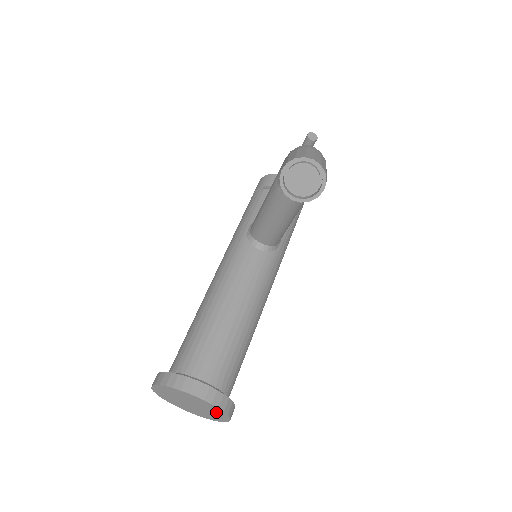
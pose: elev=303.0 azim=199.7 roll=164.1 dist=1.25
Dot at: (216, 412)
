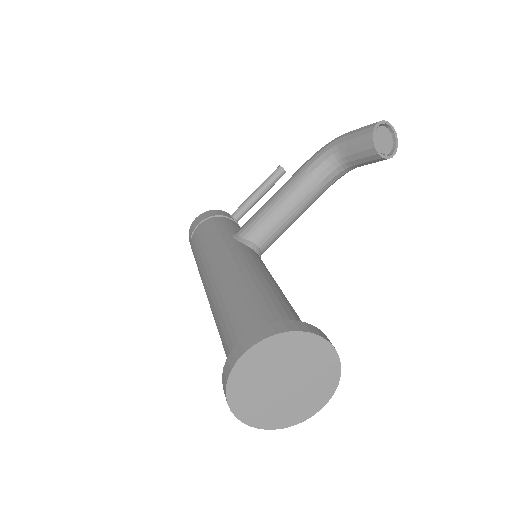
Dot at: (321, 385)
